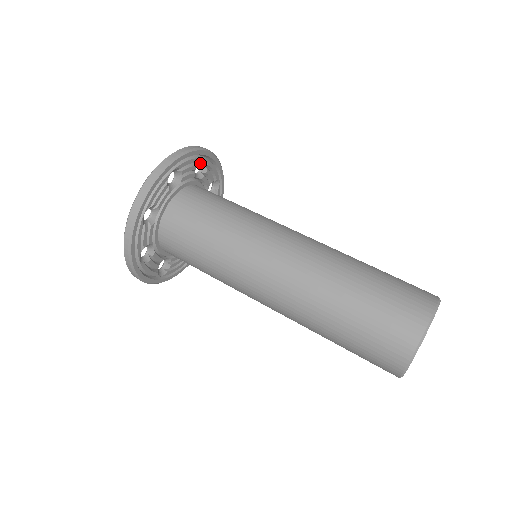
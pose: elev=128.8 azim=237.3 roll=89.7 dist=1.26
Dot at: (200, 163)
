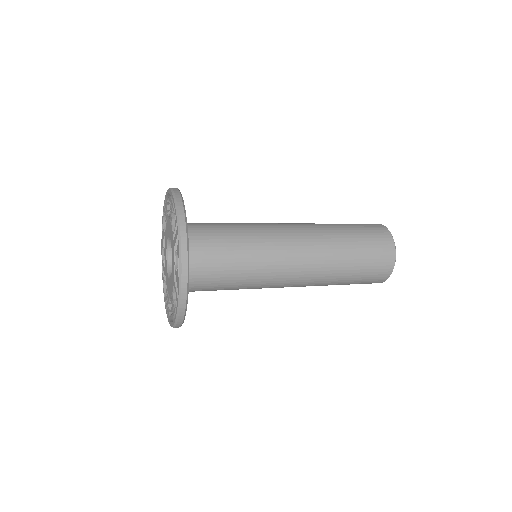
Dot at: occluded
